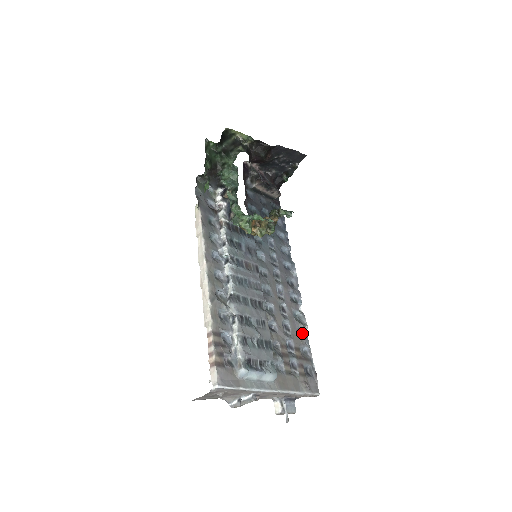
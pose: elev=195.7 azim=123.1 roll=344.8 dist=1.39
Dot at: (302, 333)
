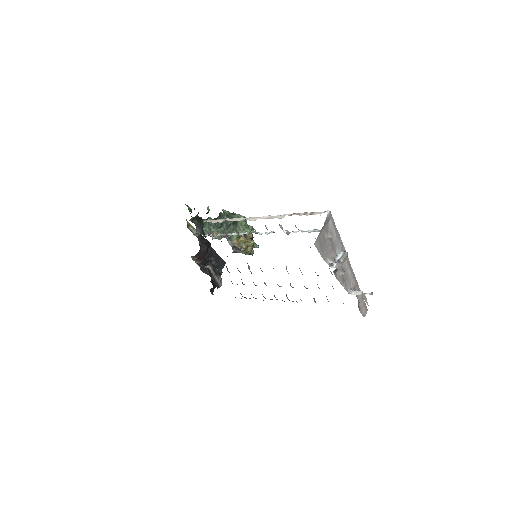
Dot at: occluded
